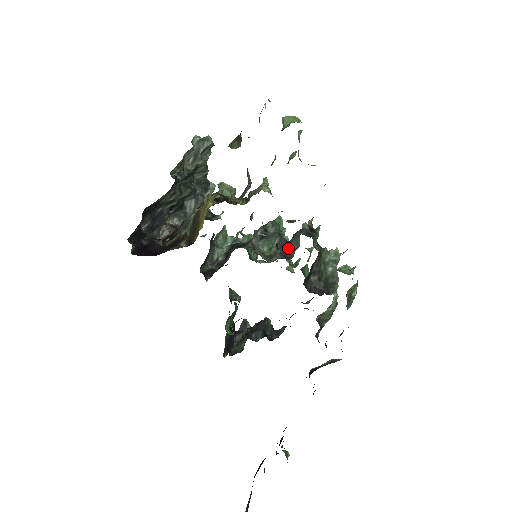
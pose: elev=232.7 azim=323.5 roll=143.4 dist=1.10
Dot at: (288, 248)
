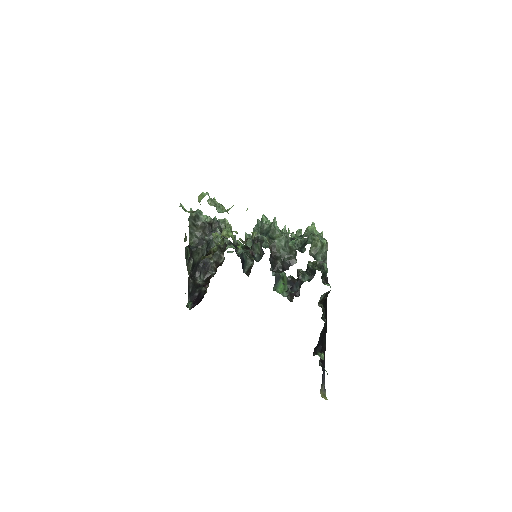
Dot at: occluded
